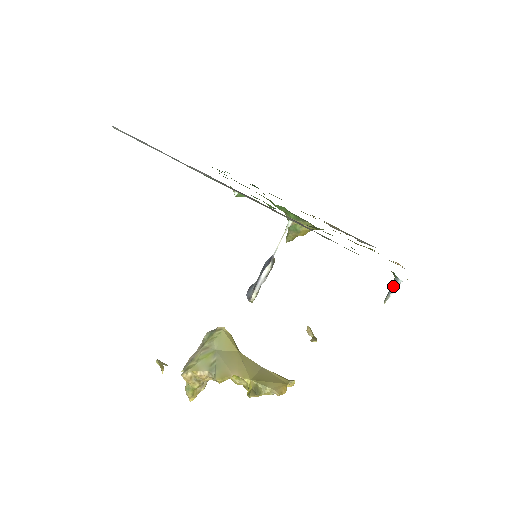
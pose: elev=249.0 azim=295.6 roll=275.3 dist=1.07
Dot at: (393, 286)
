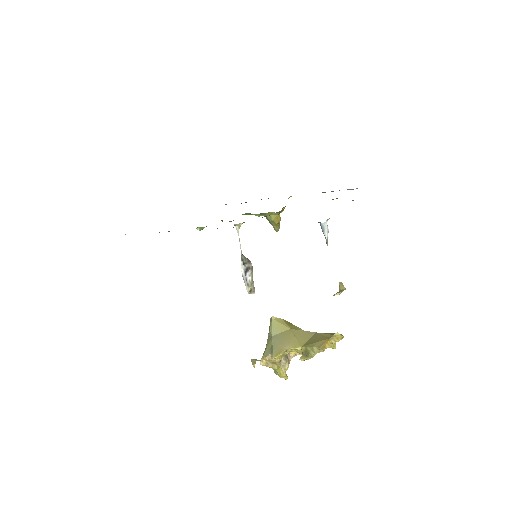
Dot at: (322, 230)
